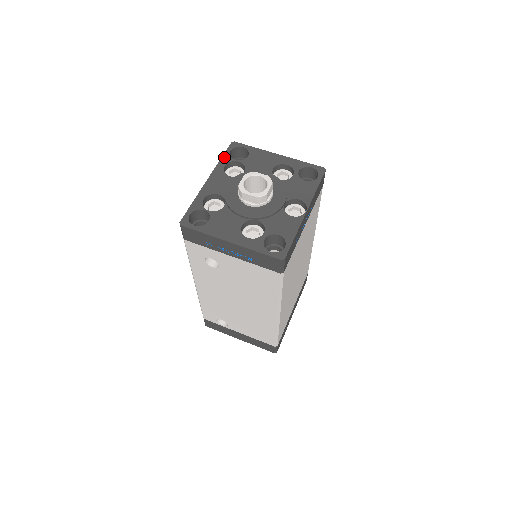
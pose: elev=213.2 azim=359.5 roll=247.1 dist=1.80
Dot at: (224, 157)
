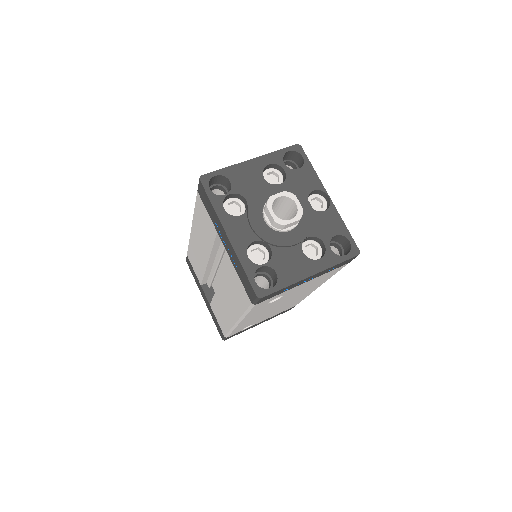
Dot at: (213, 200)
